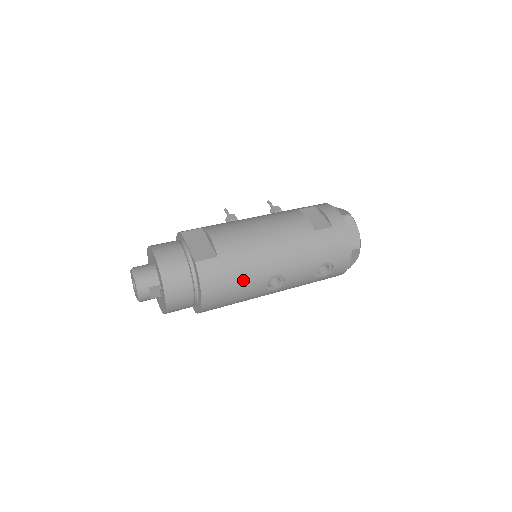
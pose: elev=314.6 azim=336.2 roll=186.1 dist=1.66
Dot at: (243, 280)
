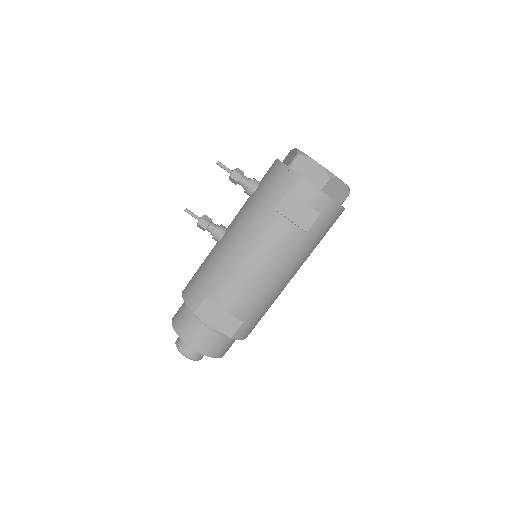
Dot at: (269, 307)
